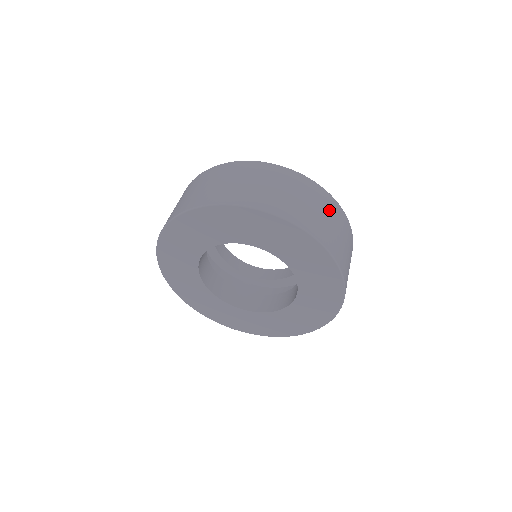
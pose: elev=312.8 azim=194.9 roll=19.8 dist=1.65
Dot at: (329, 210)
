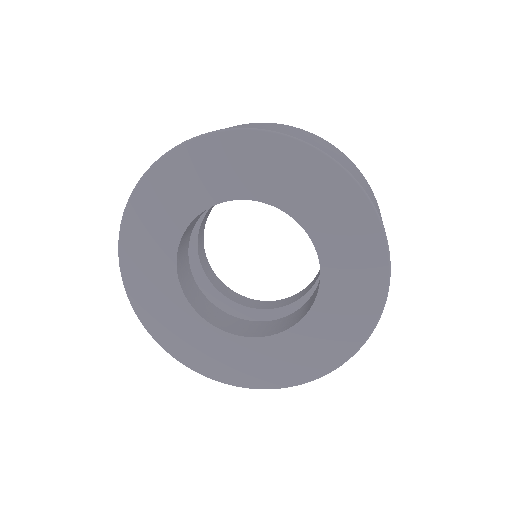
Dot at: occluded
